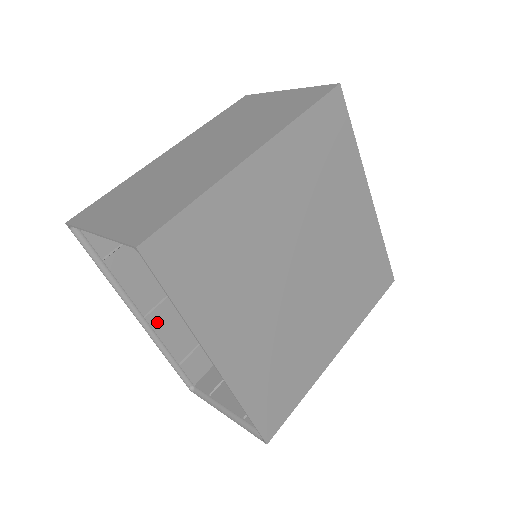
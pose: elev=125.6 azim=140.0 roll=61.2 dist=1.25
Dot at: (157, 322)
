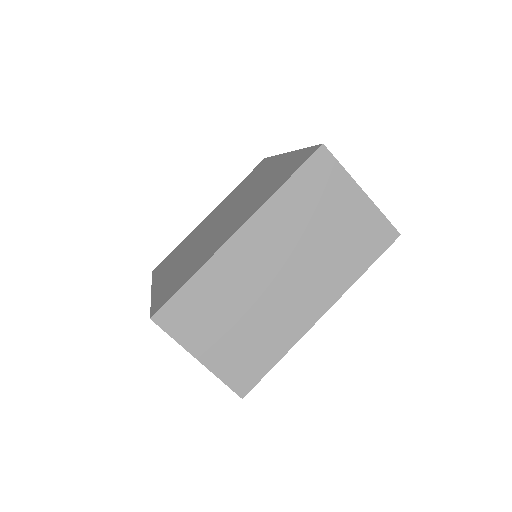
Dot at: occluded
